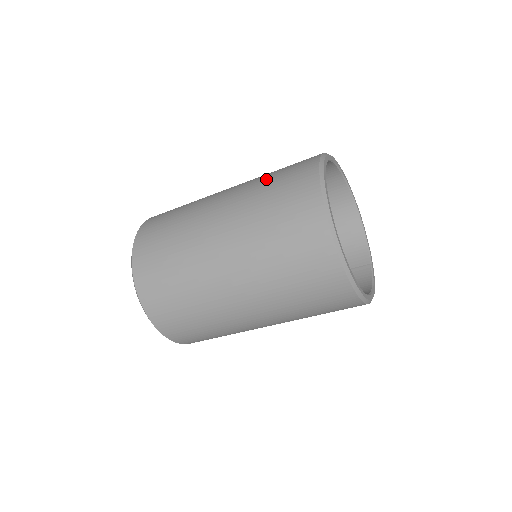
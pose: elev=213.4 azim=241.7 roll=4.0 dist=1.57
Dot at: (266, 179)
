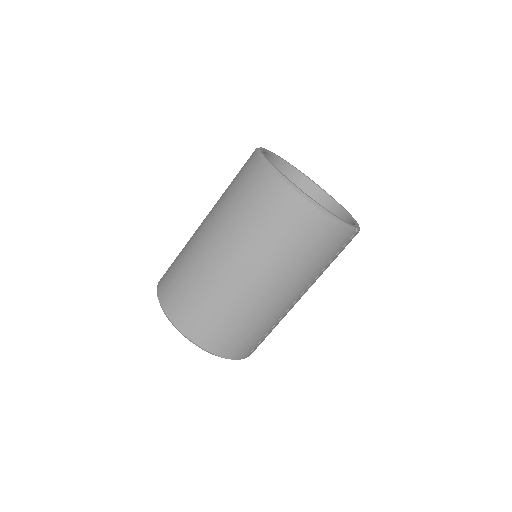
Dot at: occluded
